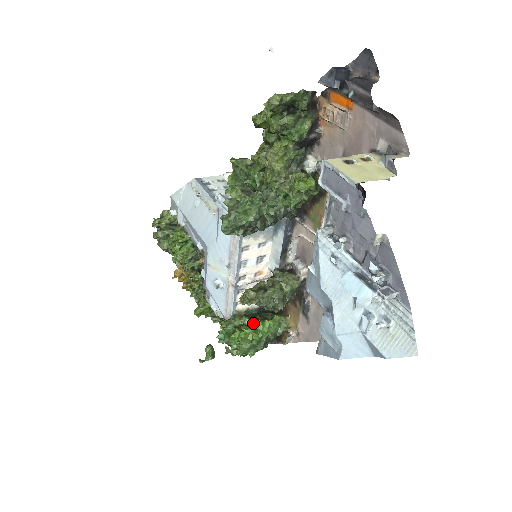
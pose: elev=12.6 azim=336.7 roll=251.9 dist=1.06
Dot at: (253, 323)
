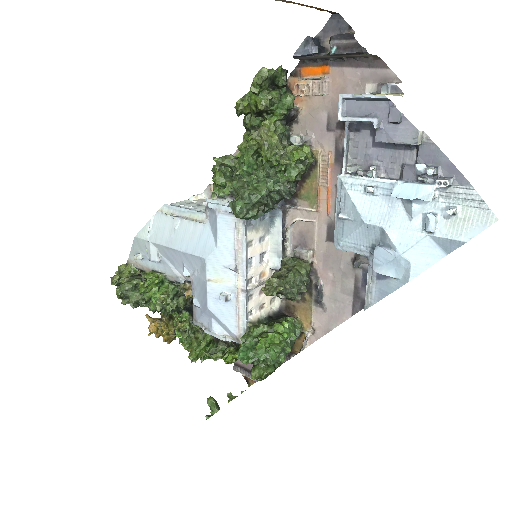
Dot at: (272, 328)
